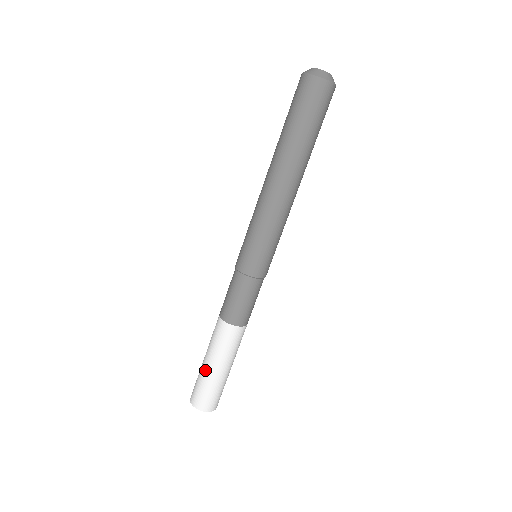
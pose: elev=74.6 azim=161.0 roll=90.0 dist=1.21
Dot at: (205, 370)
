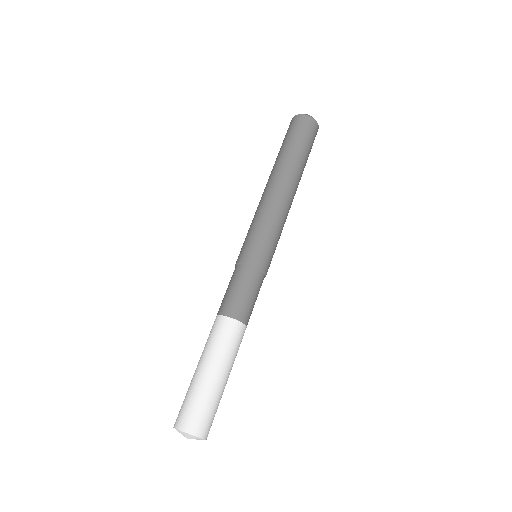
Dot at: (193, 376)
